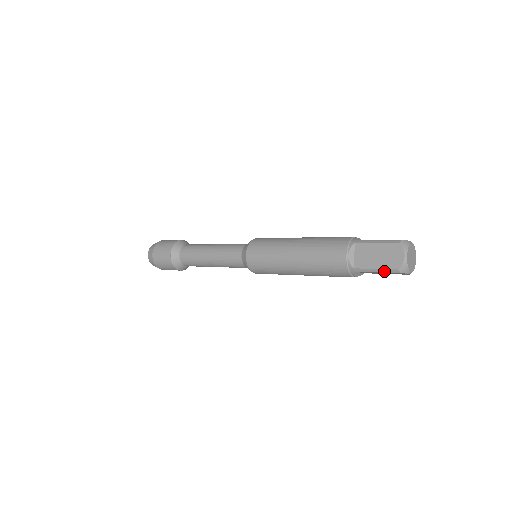
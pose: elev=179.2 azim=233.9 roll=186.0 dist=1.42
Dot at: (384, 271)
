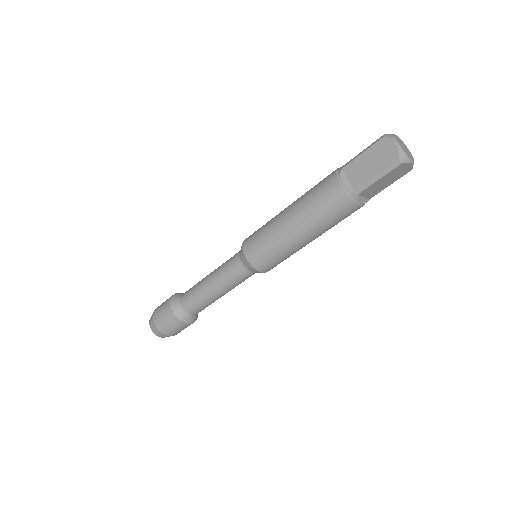
Dot at: (385, 173)
